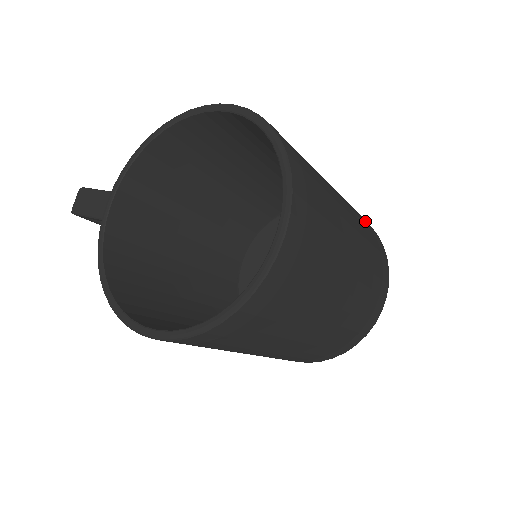
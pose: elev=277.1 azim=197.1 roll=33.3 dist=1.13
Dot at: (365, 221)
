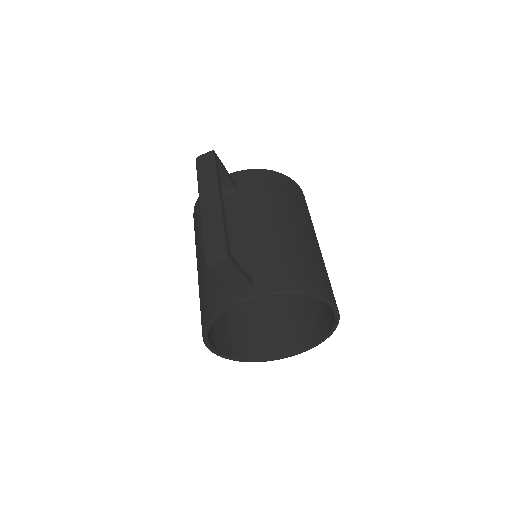
Dot at: occluded
